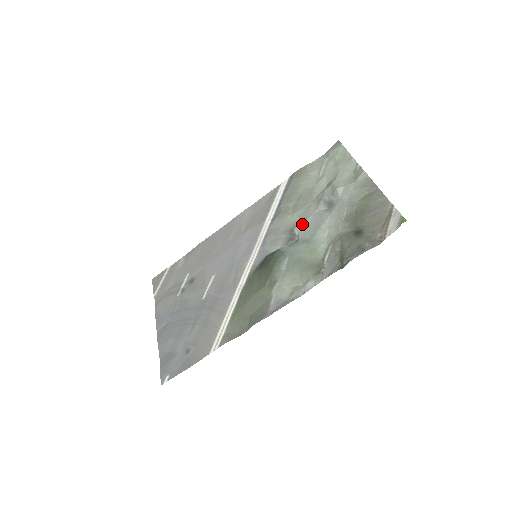
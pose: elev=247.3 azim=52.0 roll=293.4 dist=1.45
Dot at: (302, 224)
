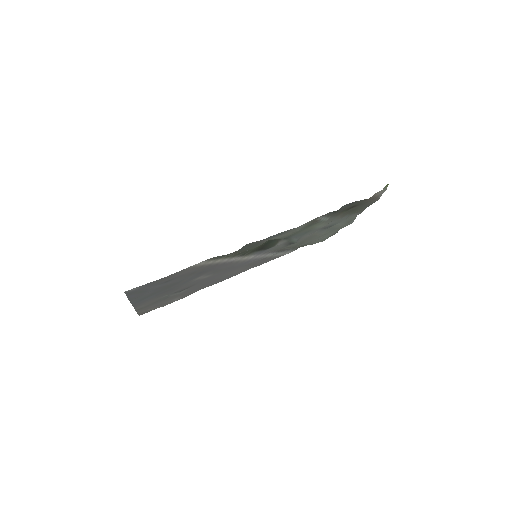
Dot at: occluded
